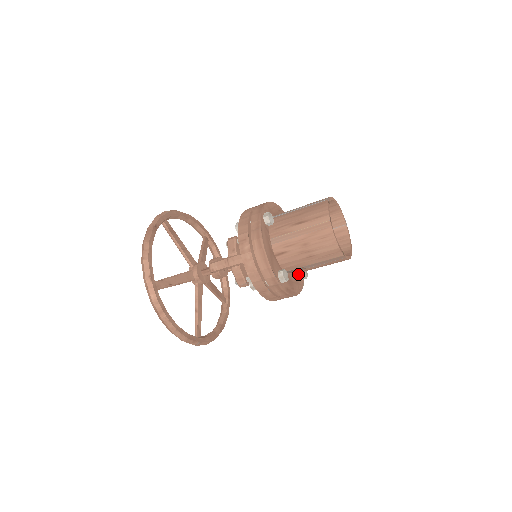
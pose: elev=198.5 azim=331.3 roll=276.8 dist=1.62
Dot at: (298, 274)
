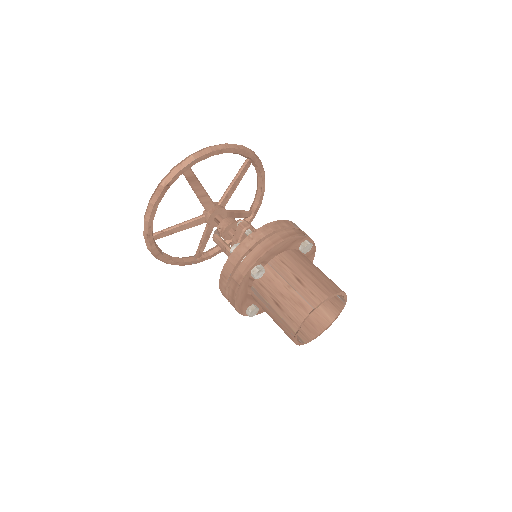
Dot at: occluded
